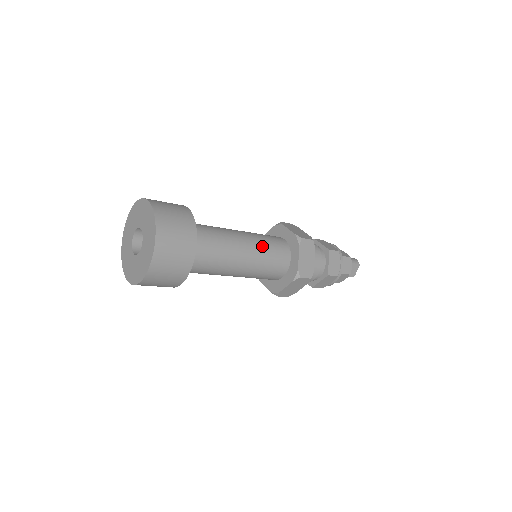
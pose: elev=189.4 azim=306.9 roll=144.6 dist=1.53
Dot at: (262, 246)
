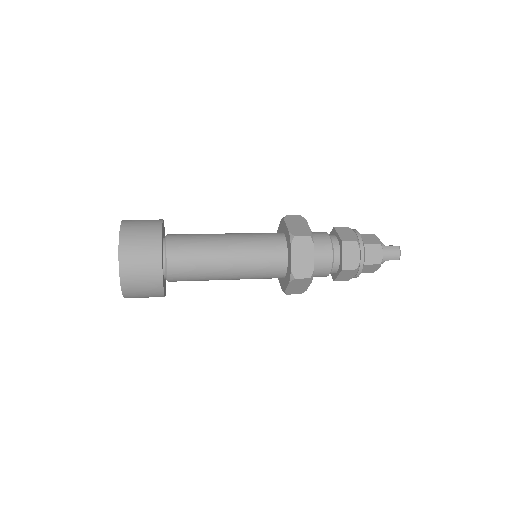
Dot at: (250, 272)
